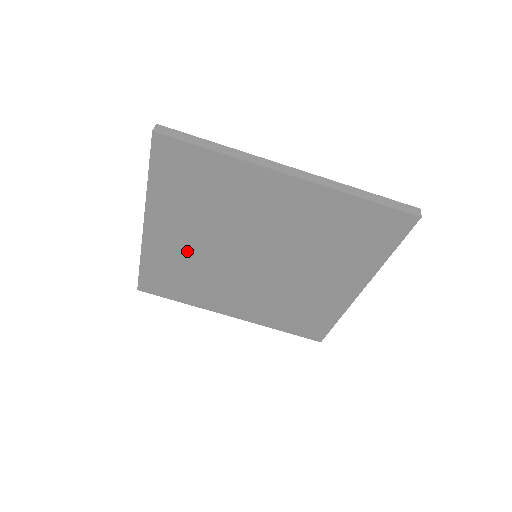
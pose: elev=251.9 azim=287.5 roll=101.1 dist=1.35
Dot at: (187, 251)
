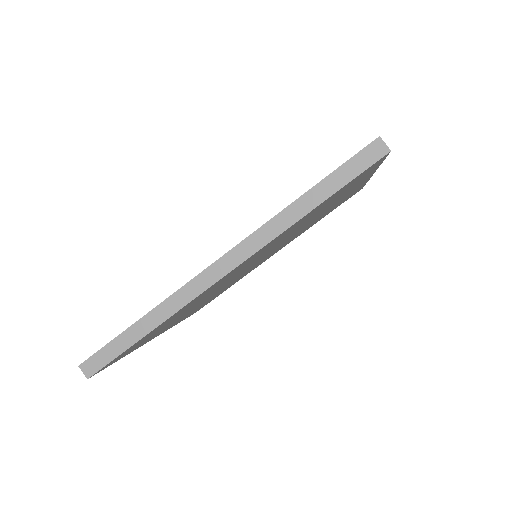
Dot at: occluded
